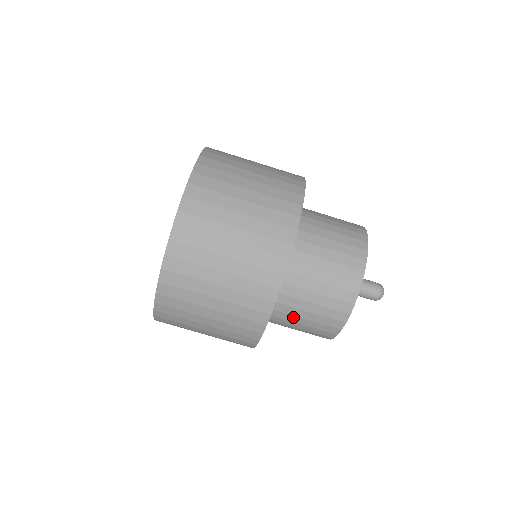
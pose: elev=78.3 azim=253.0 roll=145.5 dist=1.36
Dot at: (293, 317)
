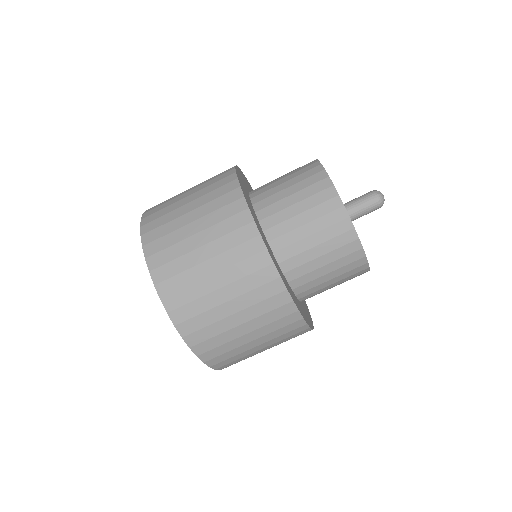
Dot at: (310, 264)
